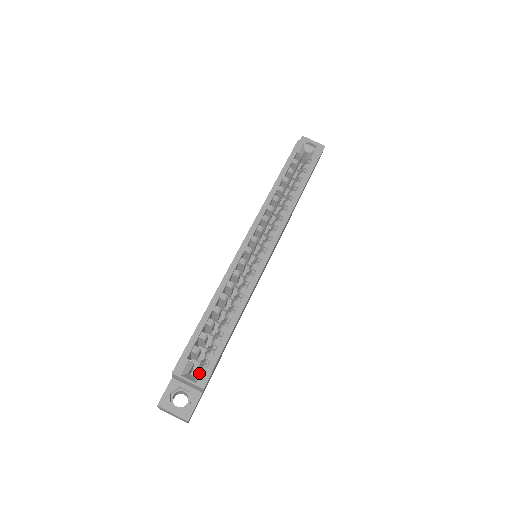
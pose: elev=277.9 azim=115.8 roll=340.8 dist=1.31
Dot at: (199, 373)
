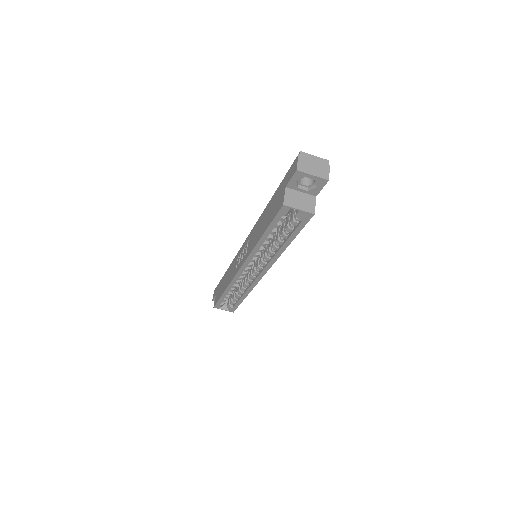
Dot at: (229, 308)
